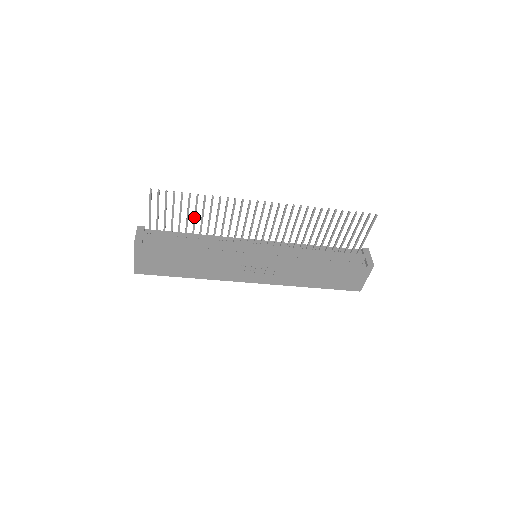
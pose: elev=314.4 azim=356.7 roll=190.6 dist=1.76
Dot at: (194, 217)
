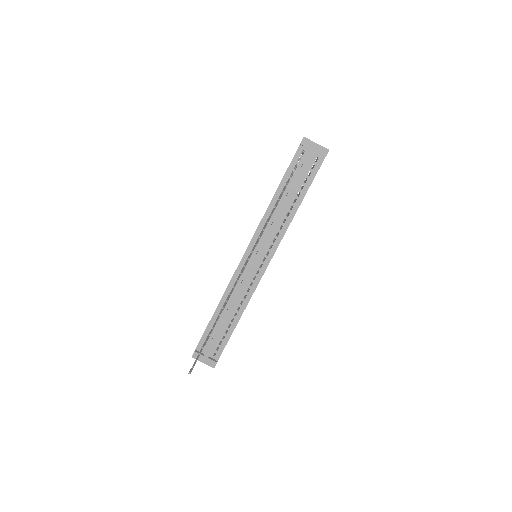
Dot at: occluded
